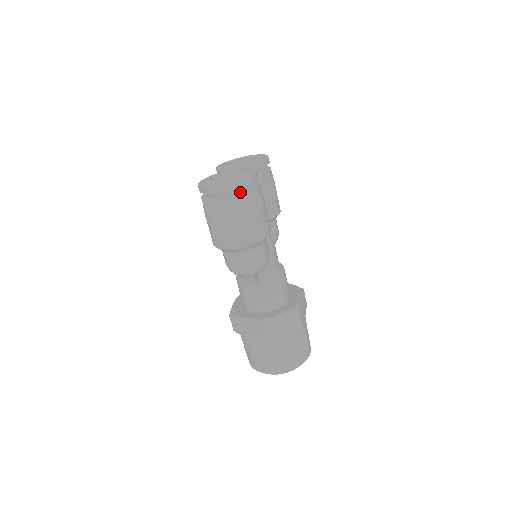
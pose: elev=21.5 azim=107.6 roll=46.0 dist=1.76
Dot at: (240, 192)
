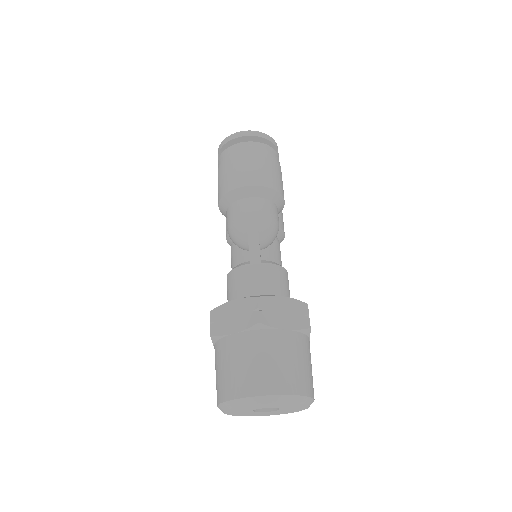
Dot at: occluded
